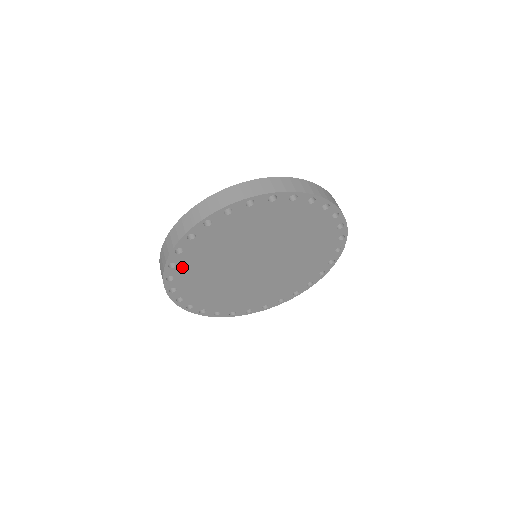
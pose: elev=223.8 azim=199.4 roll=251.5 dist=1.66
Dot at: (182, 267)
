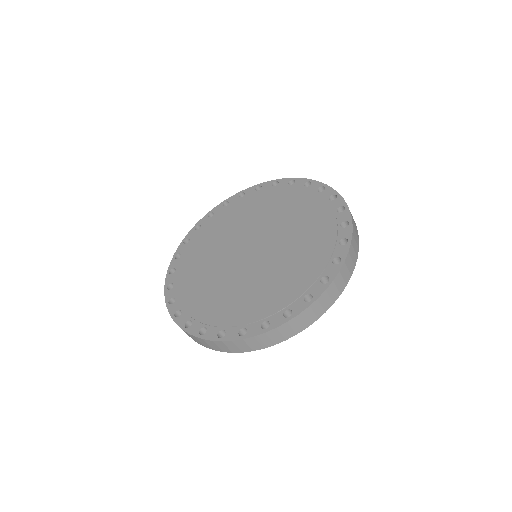
Dot at: occluded
